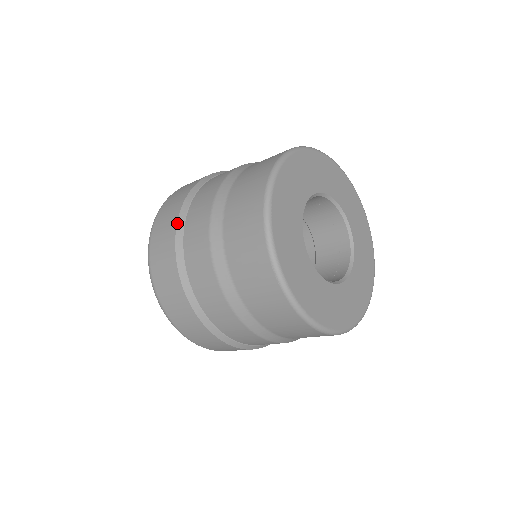
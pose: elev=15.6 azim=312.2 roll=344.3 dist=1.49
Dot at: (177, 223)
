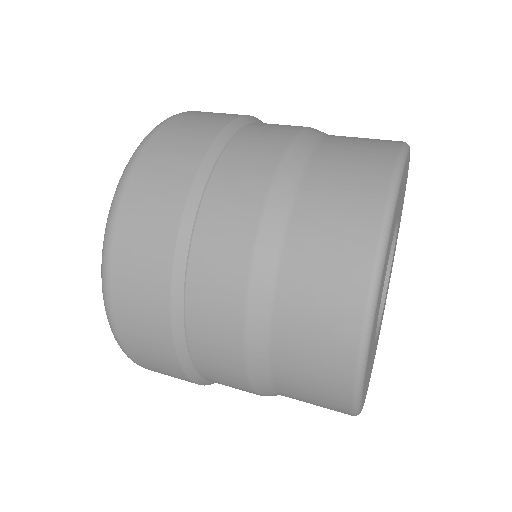
Dot at: (198, 169)
